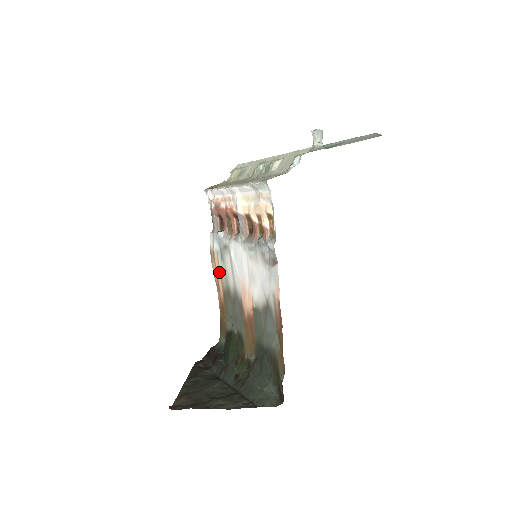
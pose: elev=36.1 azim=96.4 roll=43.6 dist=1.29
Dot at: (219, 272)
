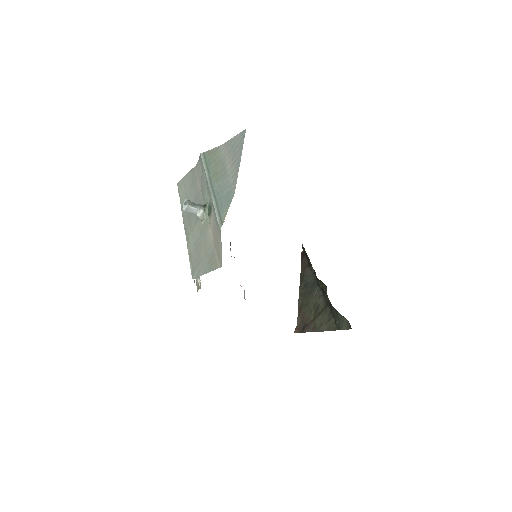
Dot at: occluded
